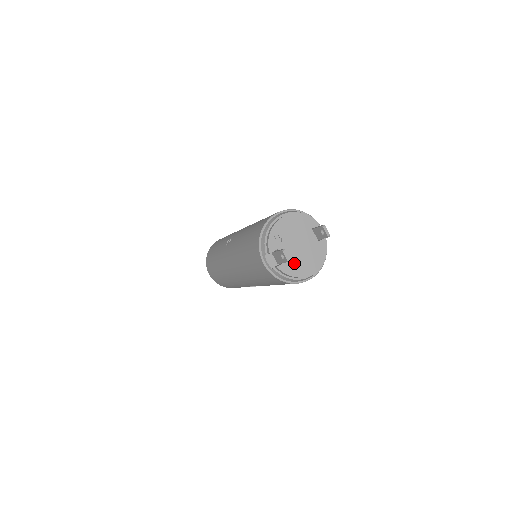
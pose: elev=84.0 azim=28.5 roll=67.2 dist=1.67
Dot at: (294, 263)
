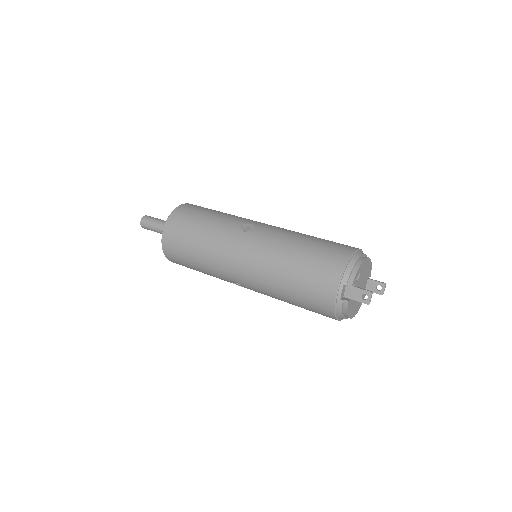
Dot at: (353, 303)
